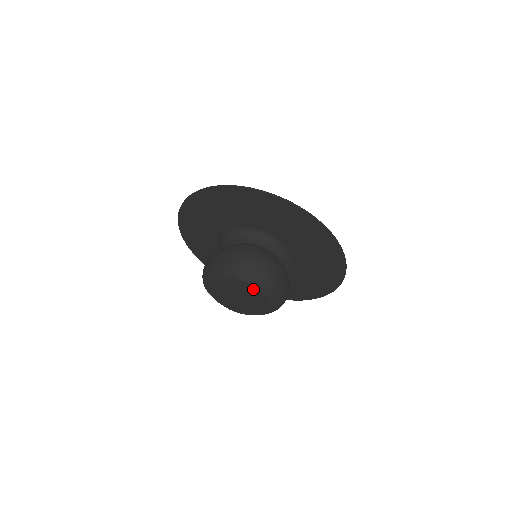
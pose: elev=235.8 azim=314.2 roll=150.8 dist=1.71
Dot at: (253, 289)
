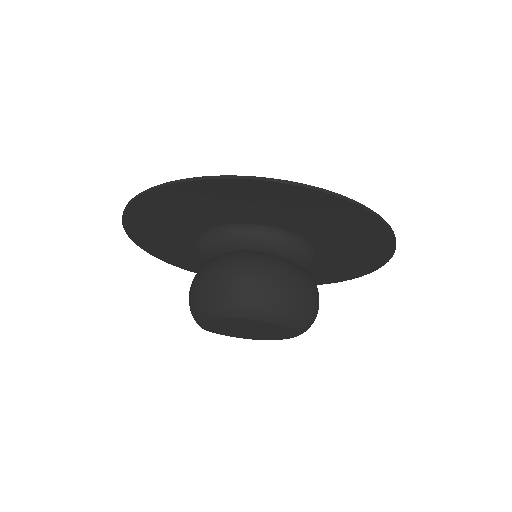
Dot at: (255, 321)
